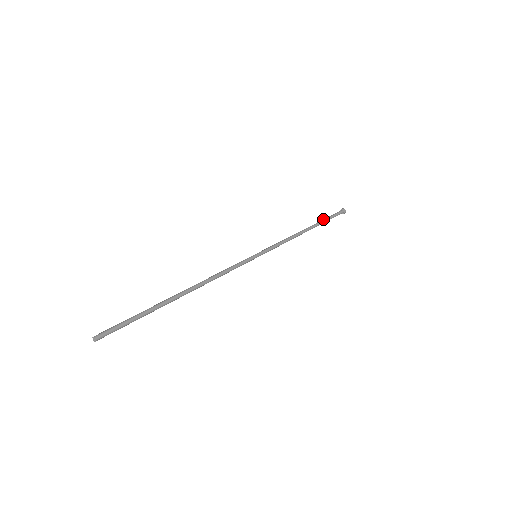
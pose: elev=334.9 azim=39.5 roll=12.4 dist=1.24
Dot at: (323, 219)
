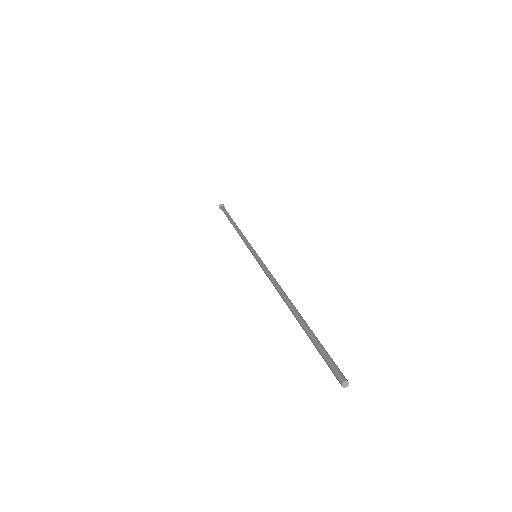
Dot at: (227, 216)
